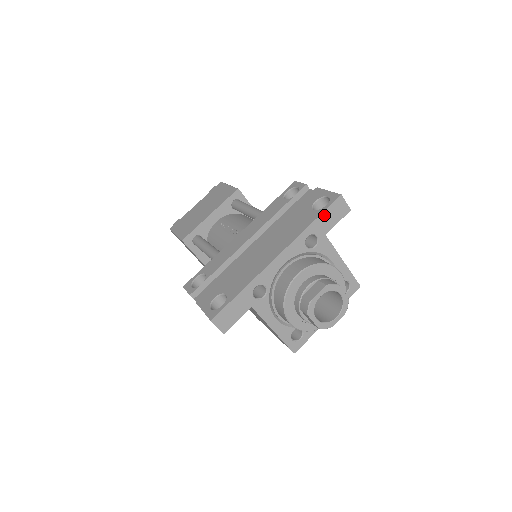
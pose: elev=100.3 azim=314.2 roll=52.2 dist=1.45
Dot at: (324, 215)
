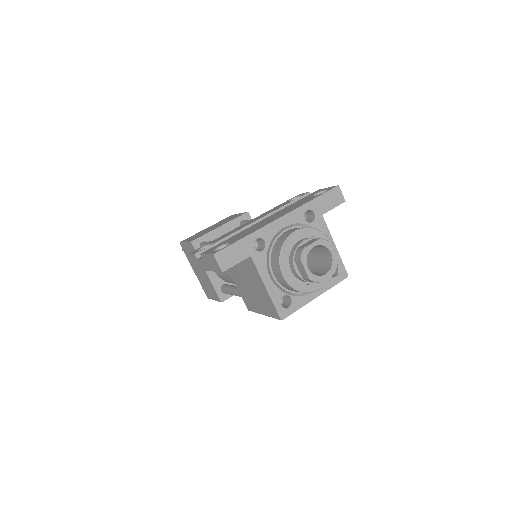
Dot at: (323, 197)
